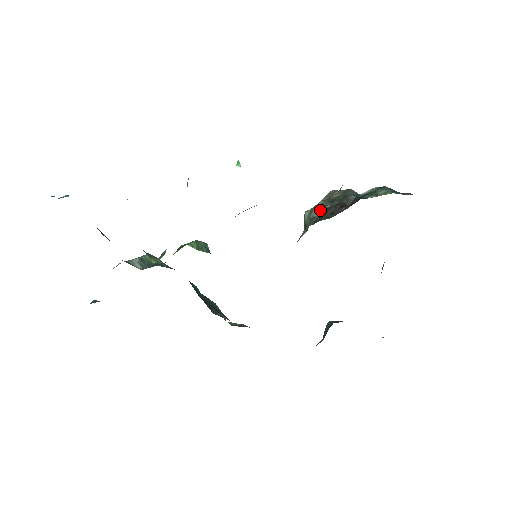
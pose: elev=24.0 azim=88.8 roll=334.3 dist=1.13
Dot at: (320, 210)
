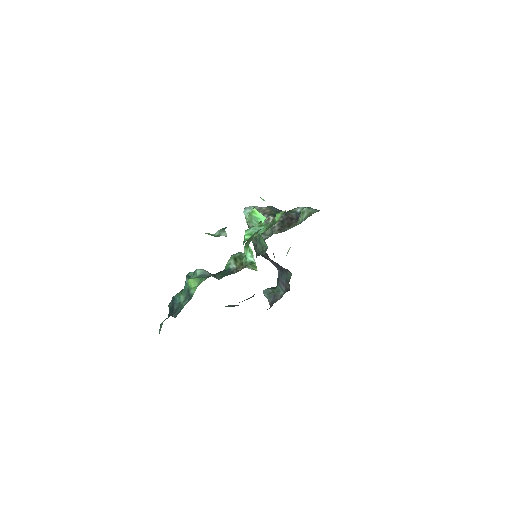
Dot at: (277, 222)
